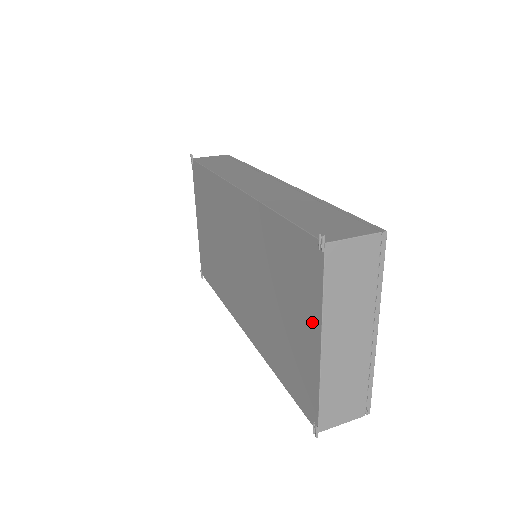
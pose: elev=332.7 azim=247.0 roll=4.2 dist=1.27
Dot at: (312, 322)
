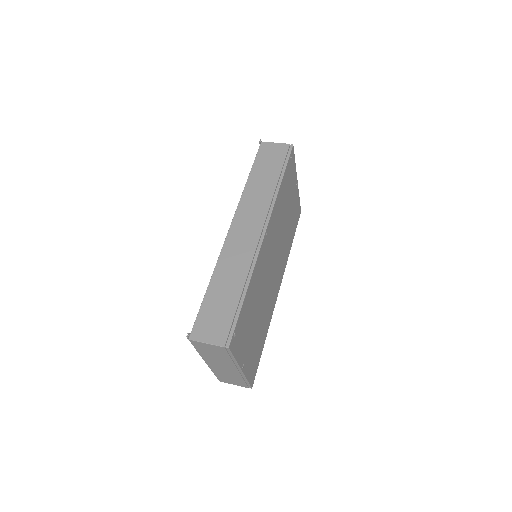
Dot at: occluded
